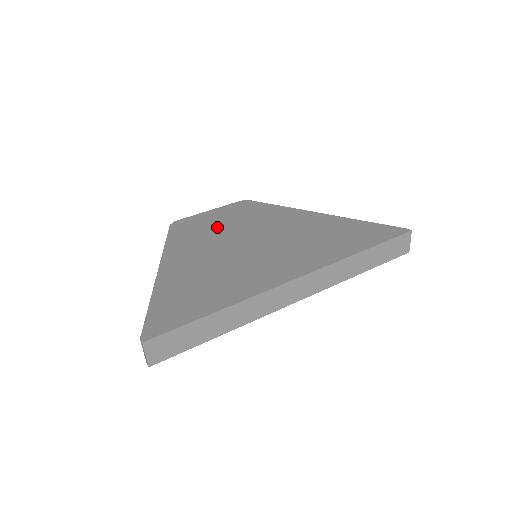
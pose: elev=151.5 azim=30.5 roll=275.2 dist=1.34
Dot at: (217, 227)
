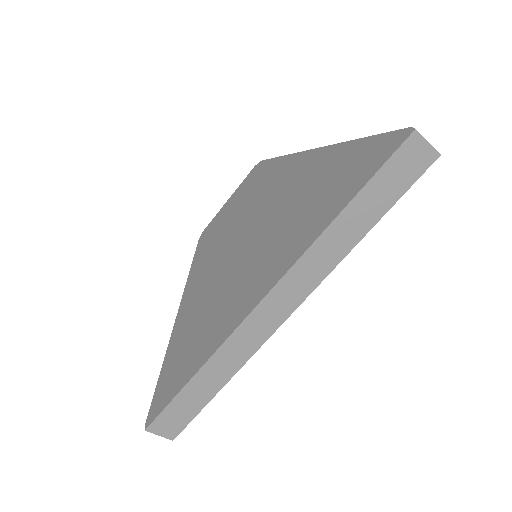
Dot at: (226, 227)
